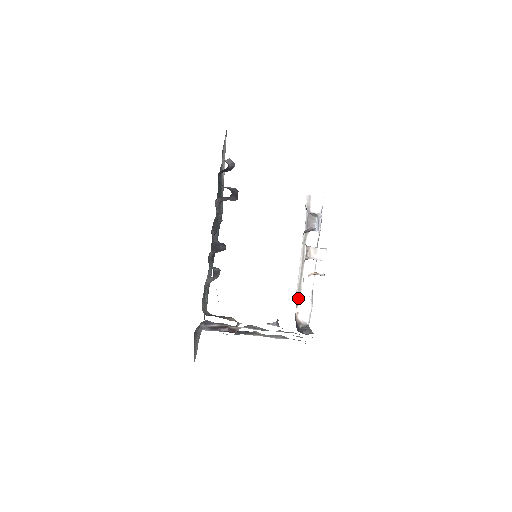
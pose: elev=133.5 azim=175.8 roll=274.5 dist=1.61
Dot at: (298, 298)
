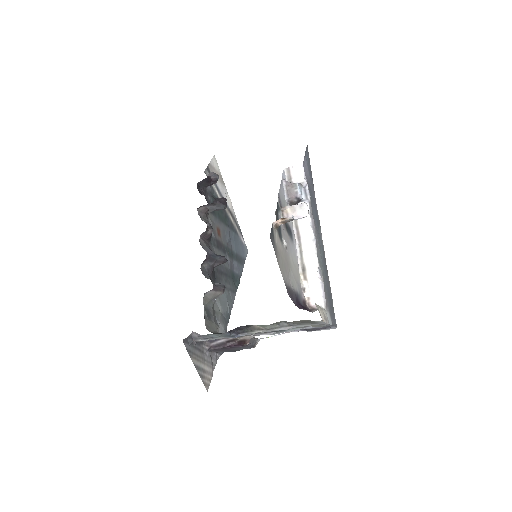
Dot at: (304, 281)
